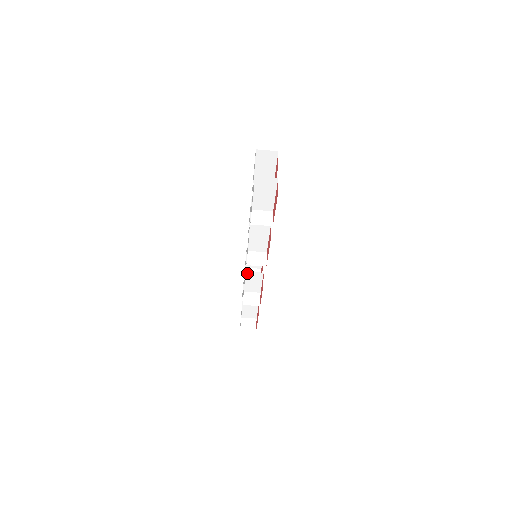
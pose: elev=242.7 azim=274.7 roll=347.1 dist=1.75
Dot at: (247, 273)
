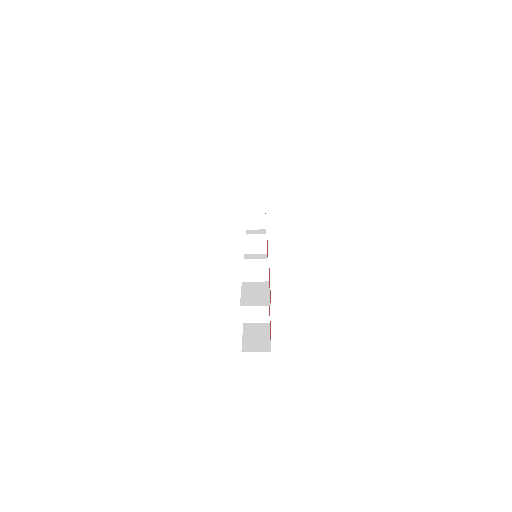
Dot at: occluded
